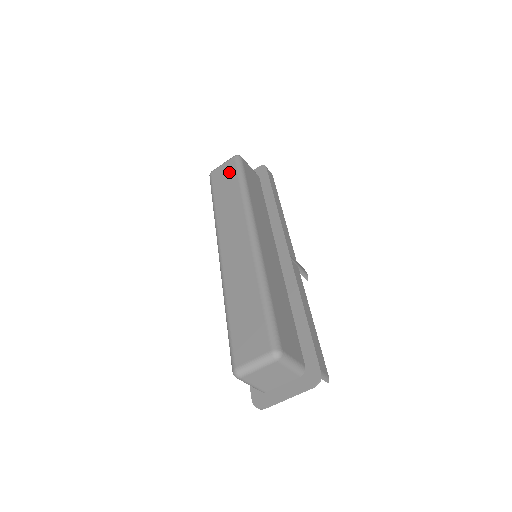
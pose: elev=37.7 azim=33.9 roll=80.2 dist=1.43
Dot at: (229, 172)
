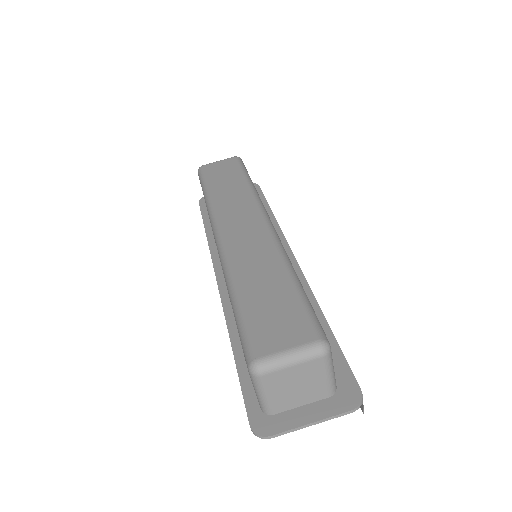
Dot at: (229, 167)
